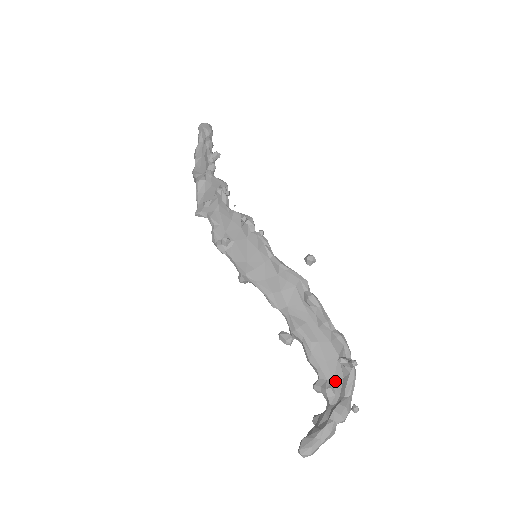
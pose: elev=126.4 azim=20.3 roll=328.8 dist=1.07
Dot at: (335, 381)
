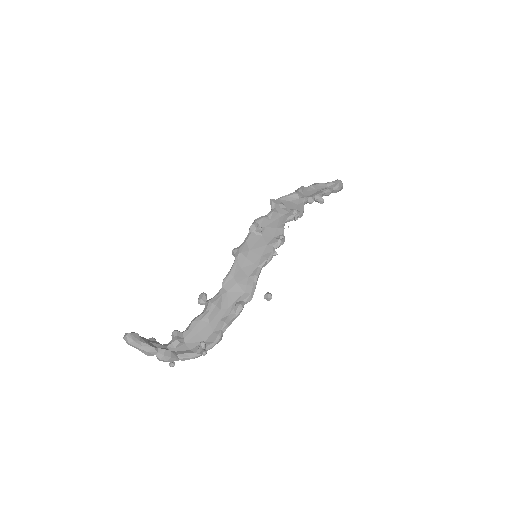
Dot at: (185, 345)
